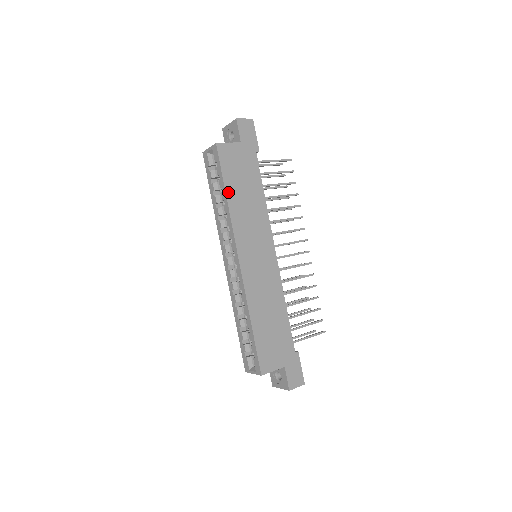
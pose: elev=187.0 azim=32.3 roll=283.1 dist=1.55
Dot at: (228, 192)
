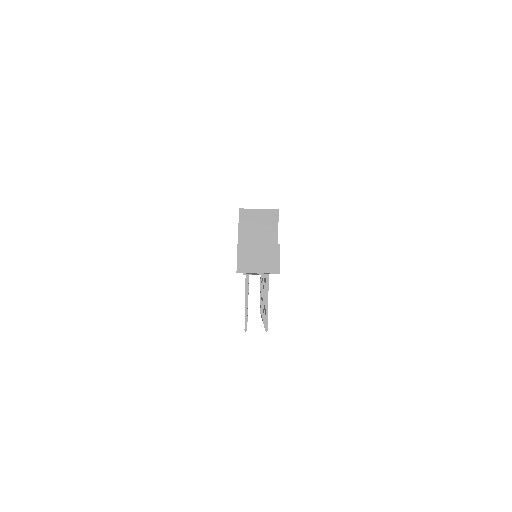
Dot at: occluded
